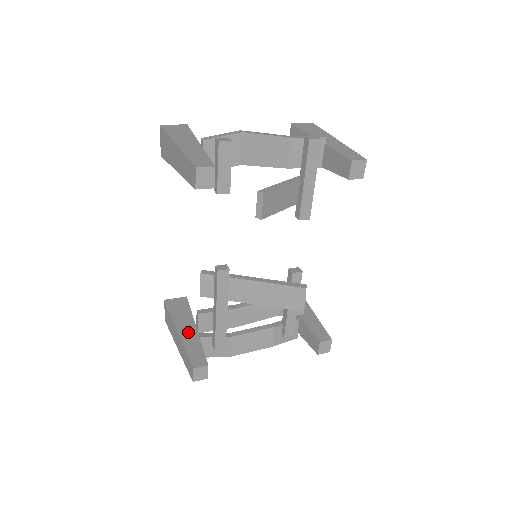
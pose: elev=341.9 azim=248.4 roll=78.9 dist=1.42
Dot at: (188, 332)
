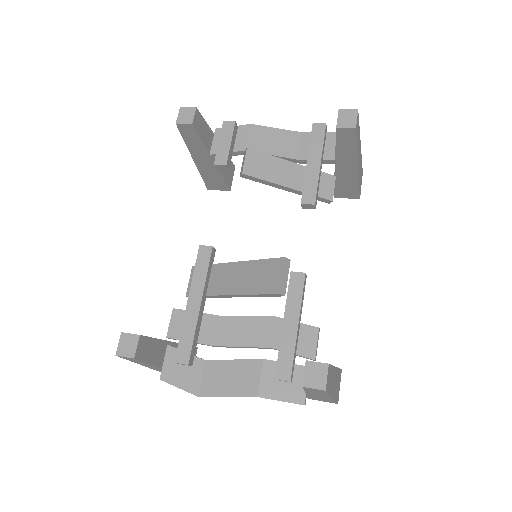
Dot at: occluded
